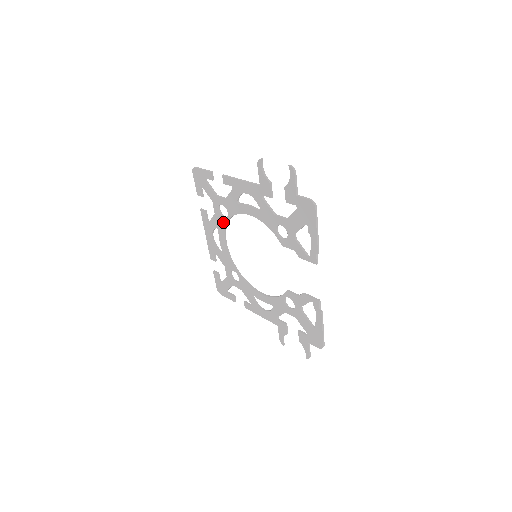
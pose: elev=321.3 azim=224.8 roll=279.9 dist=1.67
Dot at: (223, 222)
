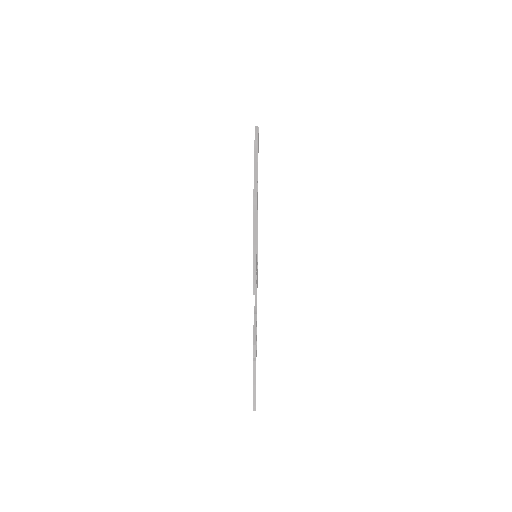
Dot at: occluded
